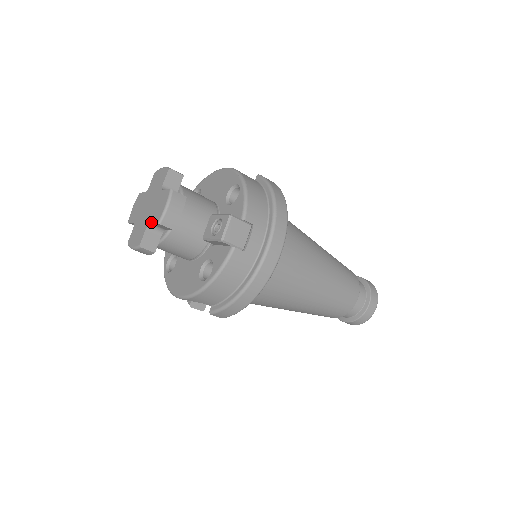
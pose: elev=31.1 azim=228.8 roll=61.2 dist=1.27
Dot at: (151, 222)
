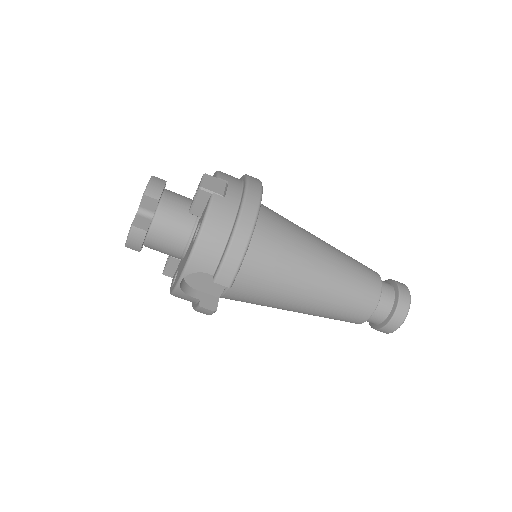
Dot at: (139, 205)
